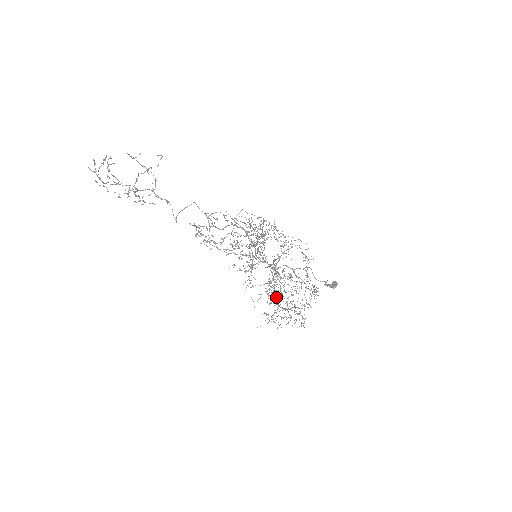
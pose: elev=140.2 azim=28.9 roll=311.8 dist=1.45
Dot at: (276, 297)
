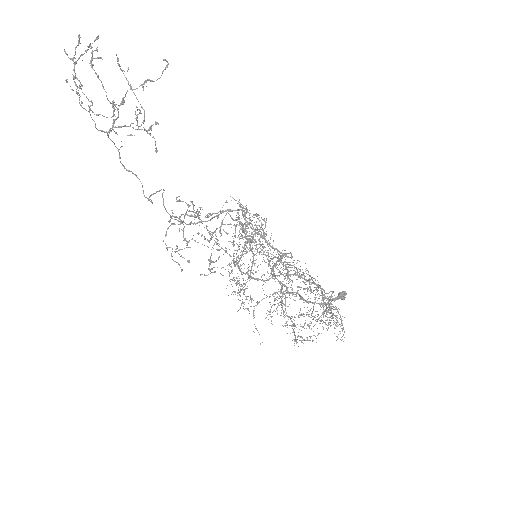
Dot at: occluded
